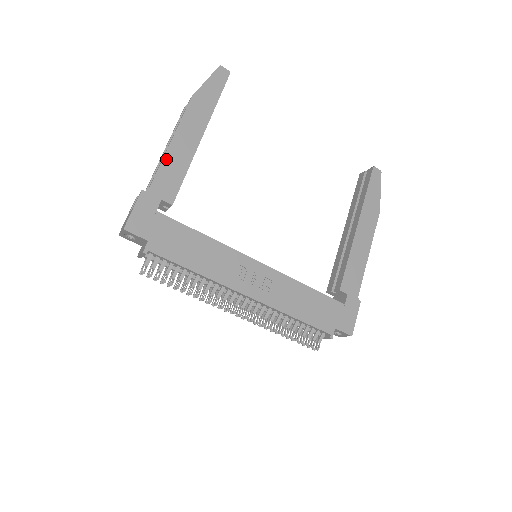
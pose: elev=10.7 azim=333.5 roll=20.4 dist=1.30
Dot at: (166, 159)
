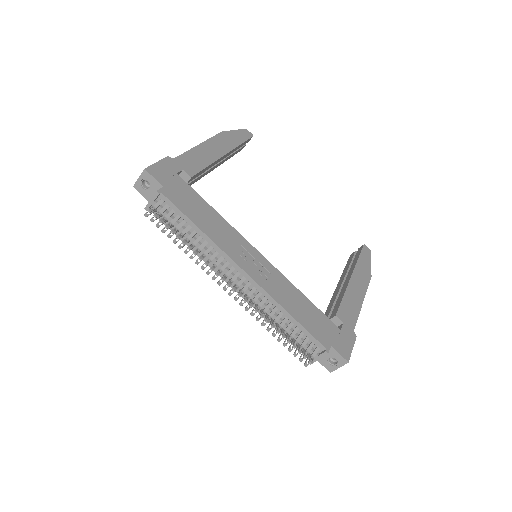
Dot at: (193, 150)
